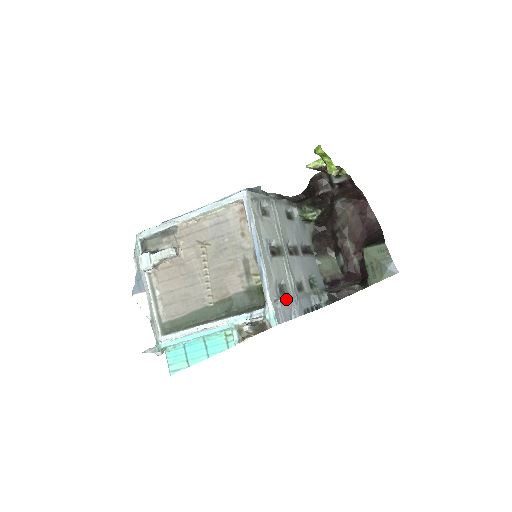
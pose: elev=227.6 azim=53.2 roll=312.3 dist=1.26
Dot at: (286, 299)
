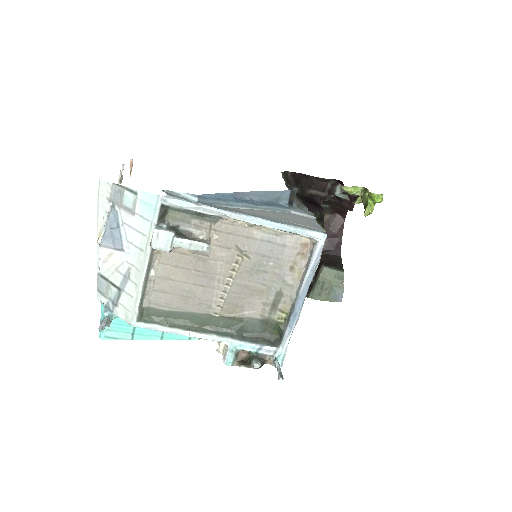
Dot at: occluded
